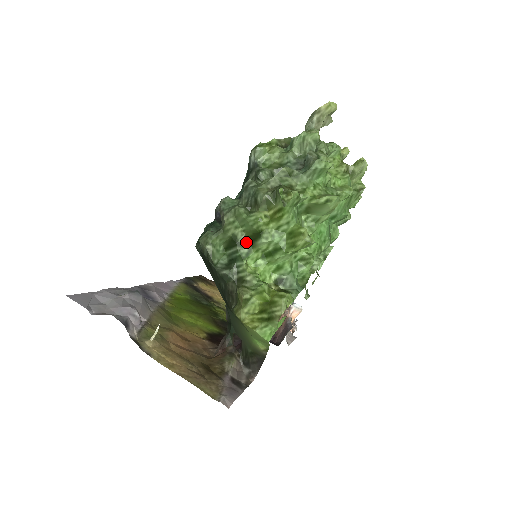
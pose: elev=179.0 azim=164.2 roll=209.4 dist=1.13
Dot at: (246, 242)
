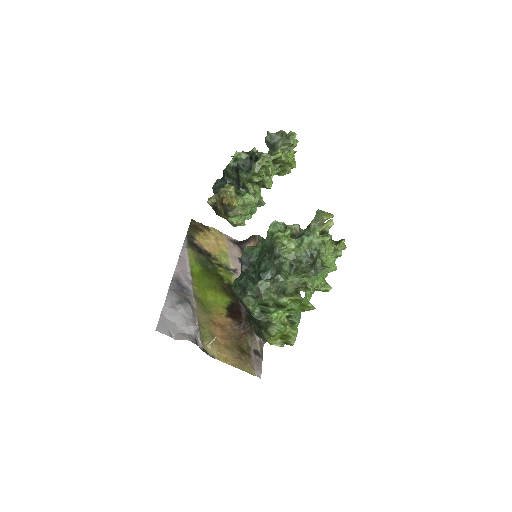
Dot at: (274, 305)
